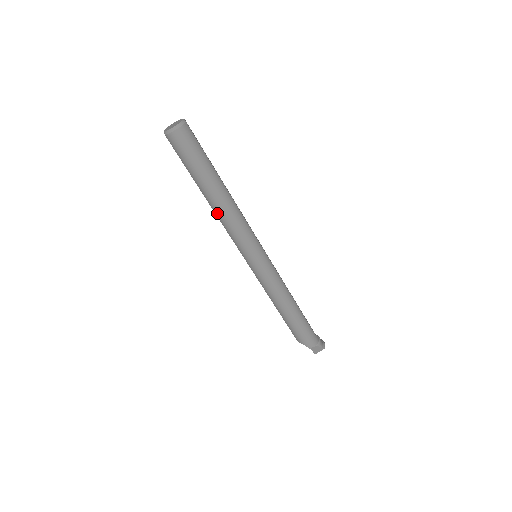
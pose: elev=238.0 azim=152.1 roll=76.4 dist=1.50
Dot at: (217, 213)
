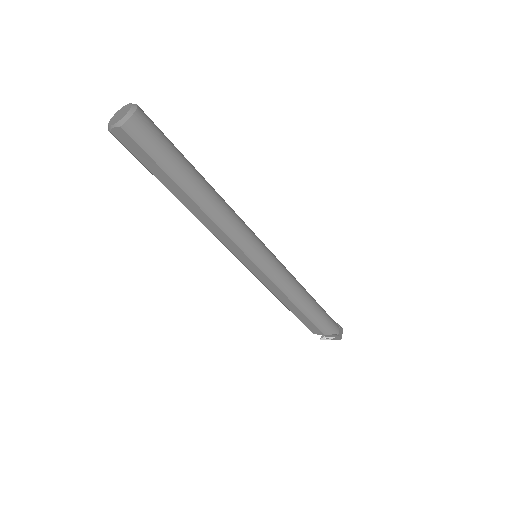
Dot at: (211, 213)
